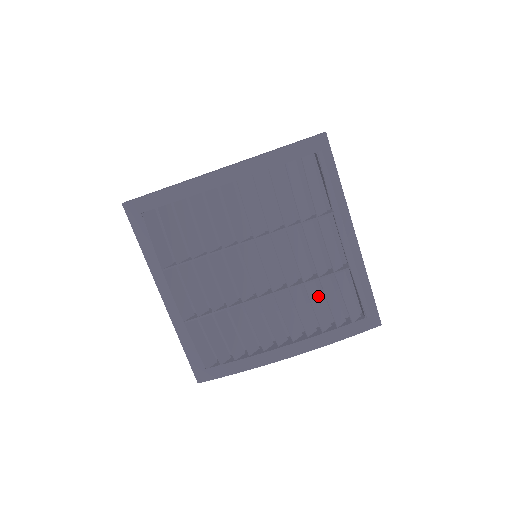
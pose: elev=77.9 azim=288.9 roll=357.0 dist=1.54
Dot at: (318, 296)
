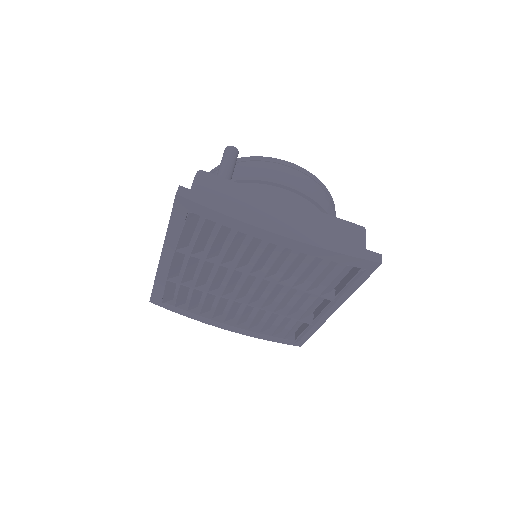
Dot at: (276, 317)
